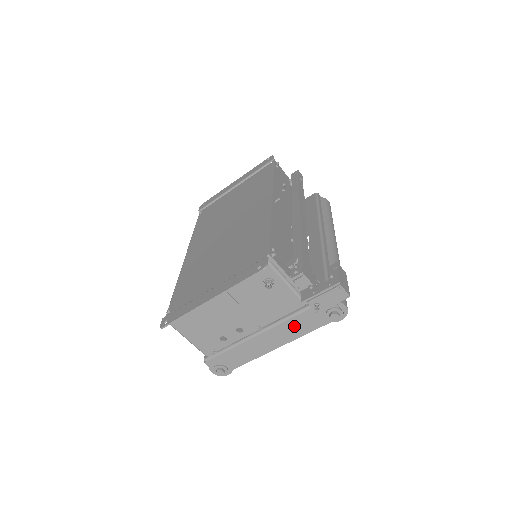
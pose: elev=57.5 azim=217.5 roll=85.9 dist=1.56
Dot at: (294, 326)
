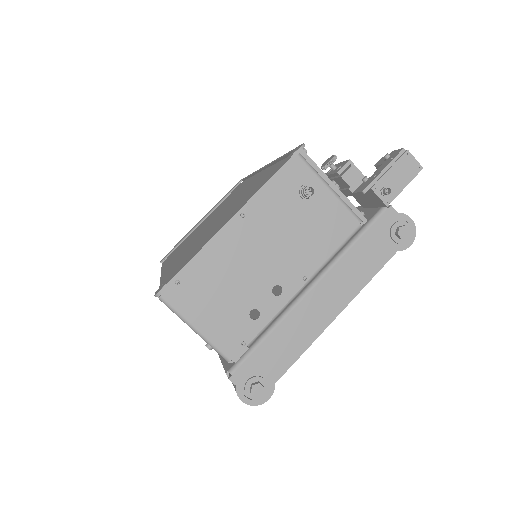
Dot at: (352, 267)
